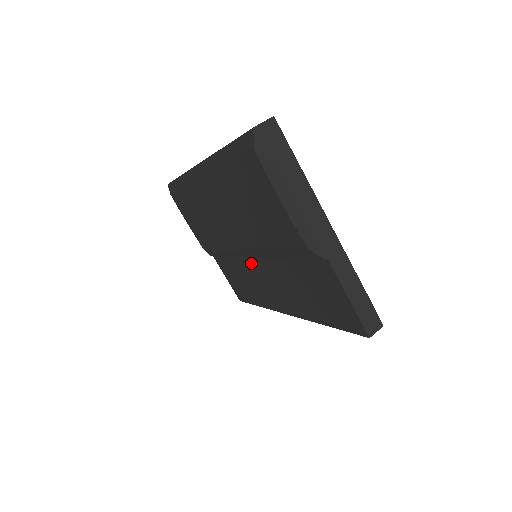
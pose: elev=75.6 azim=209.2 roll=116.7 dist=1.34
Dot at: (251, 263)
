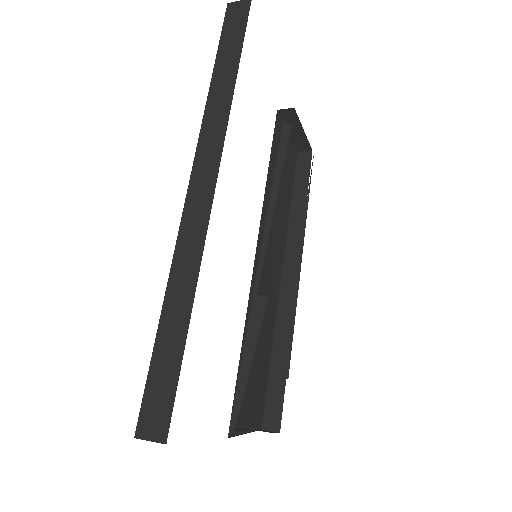
Dot at: occluded
